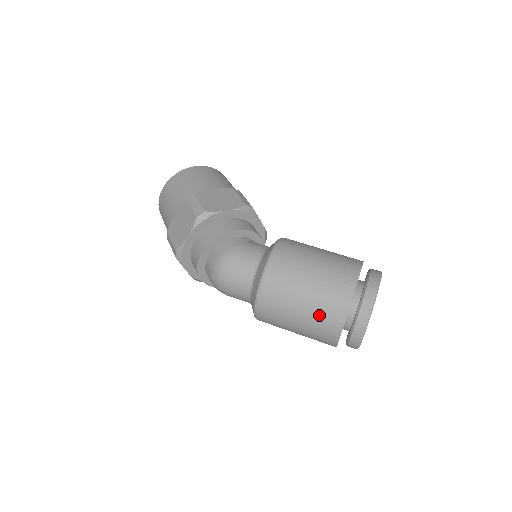
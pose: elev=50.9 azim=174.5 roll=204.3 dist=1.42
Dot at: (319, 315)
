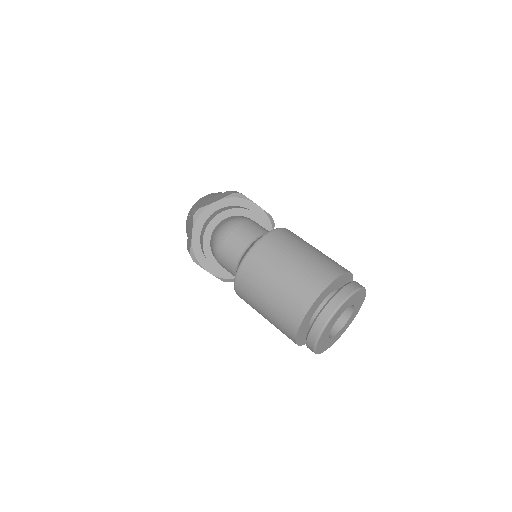
Dot at: (303, 276)
